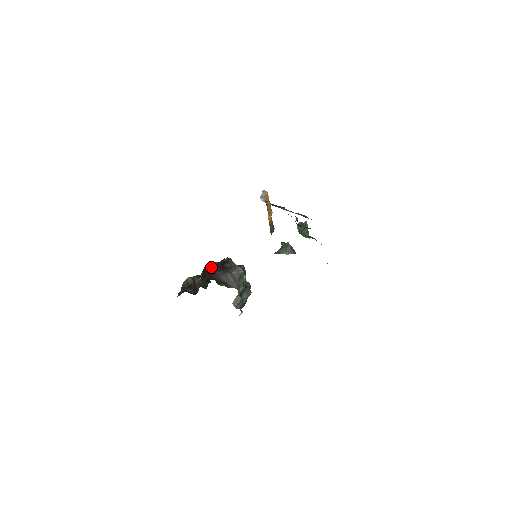
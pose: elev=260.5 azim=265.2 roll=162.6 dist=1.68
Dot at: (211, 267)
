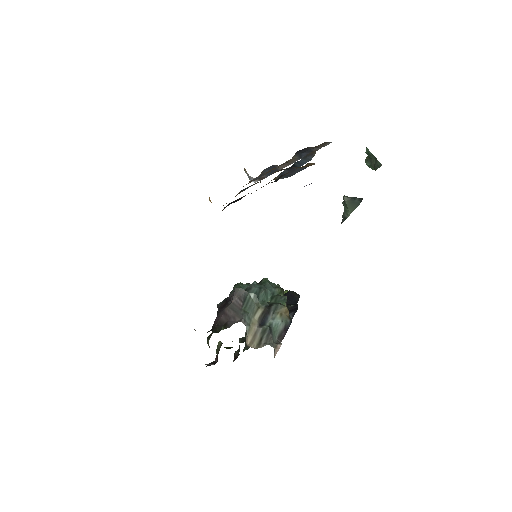
Dot at: (217, 313)
